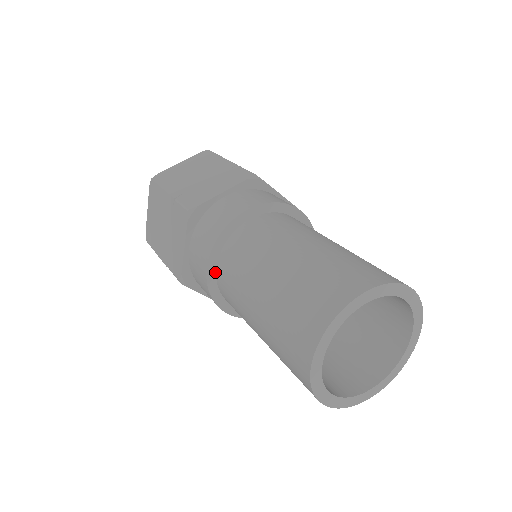
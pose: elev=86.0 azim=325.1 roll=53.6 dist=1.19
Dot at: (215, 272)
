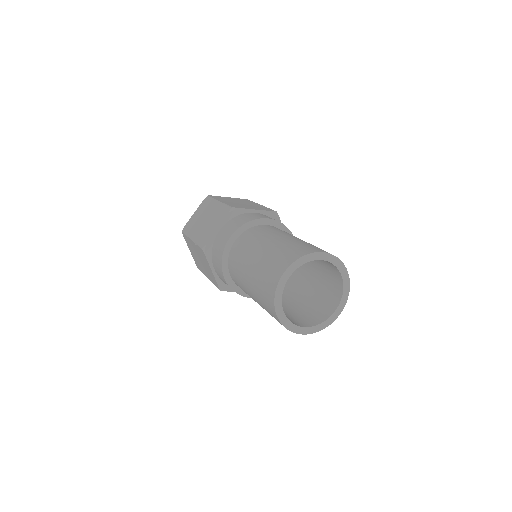
Dot at: (232, 244)
